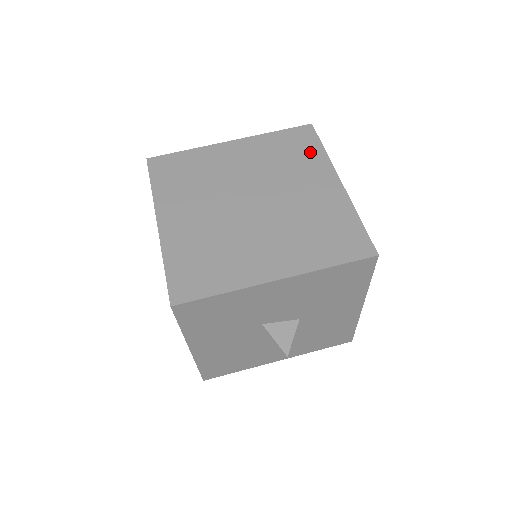
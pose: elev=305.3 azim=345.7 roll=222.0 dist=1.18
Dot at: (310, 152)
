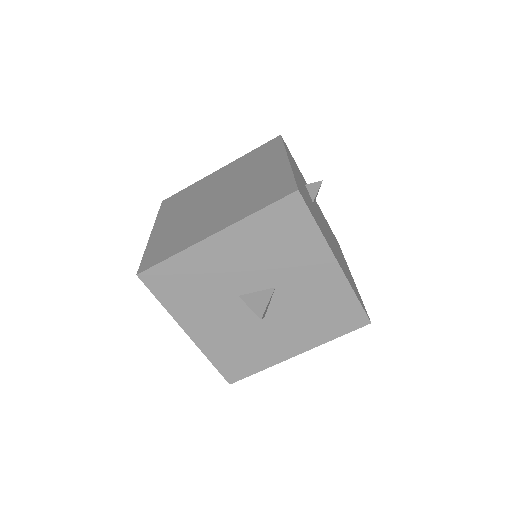
Dot at: (272, 151)
